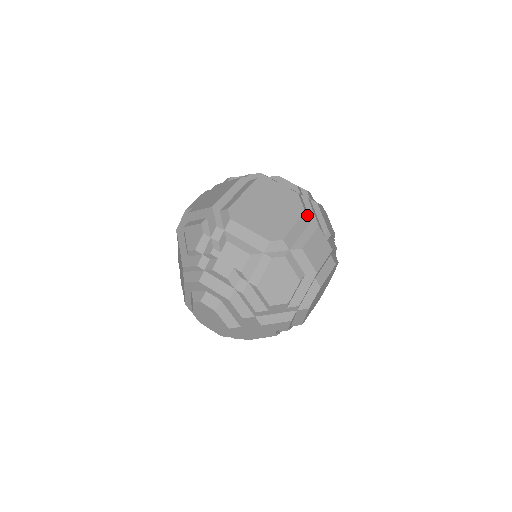
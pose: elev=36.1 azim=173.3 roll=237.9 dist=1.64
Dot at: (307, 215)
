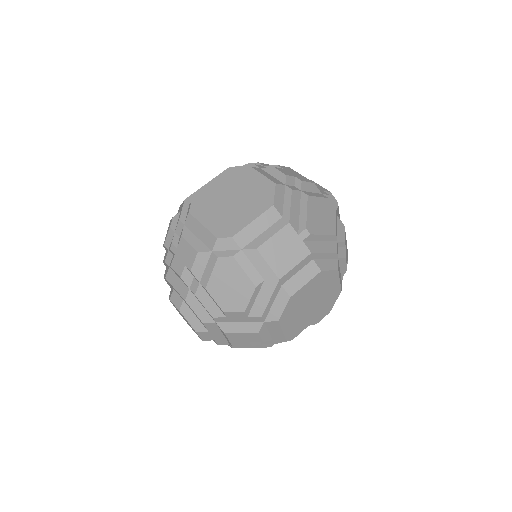
Dot at: (276, 209)
